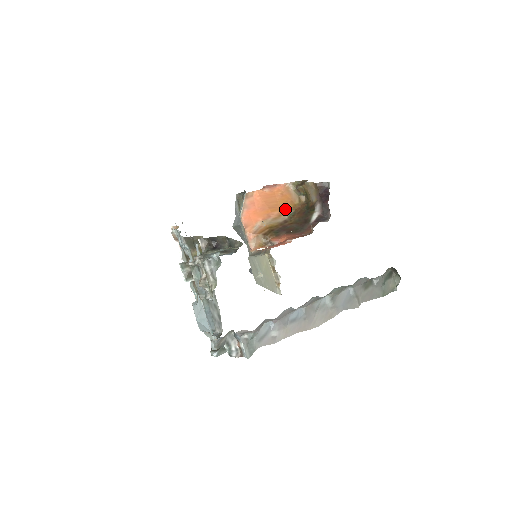
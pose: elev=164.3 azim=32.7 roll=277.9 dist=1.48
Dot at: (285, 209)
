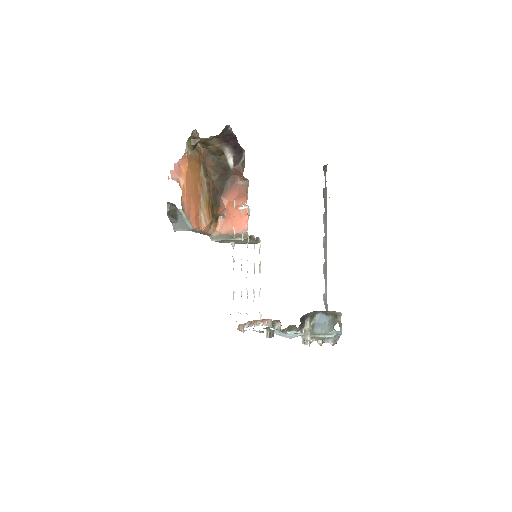
Dot at: (198, 174)
